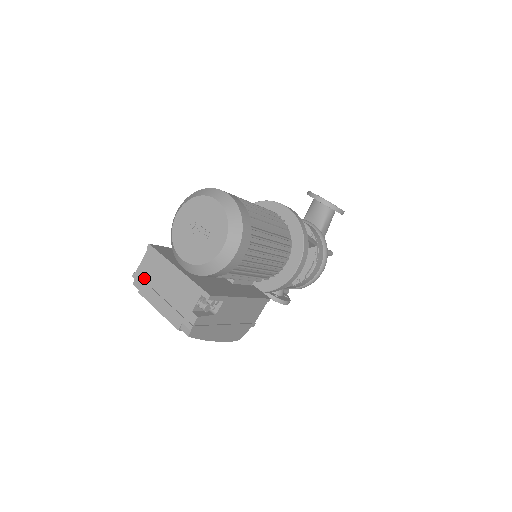
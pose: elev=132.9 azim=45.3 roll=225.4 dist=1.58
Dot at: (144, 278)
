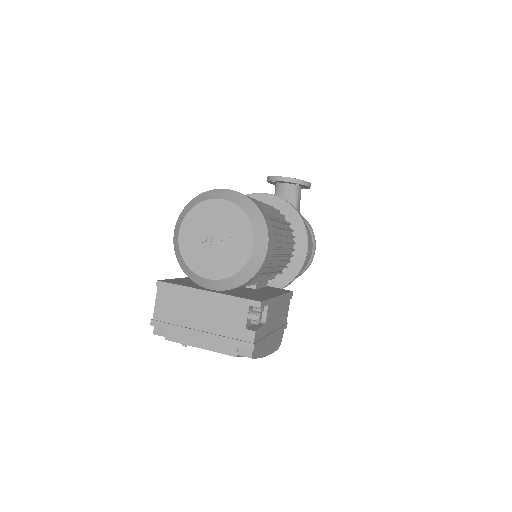
Dot at: (167, 320)
